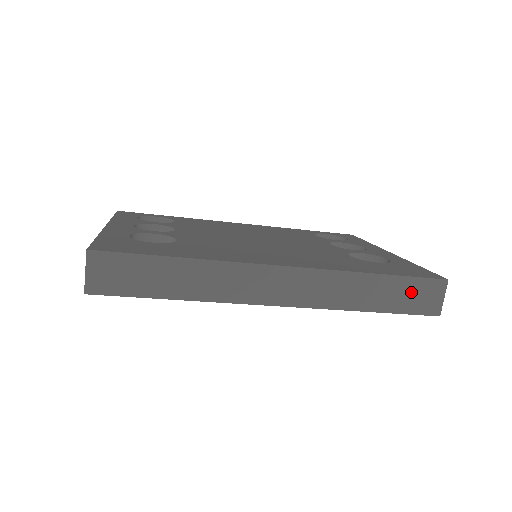
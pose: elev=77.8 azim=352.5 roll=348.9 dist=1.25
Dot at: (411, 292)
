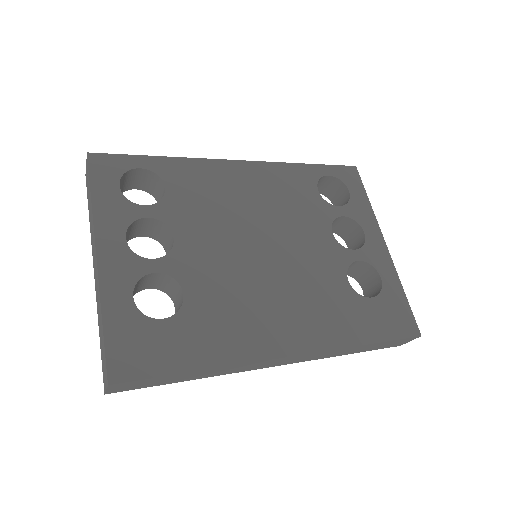
Dot at: (387, 344)
